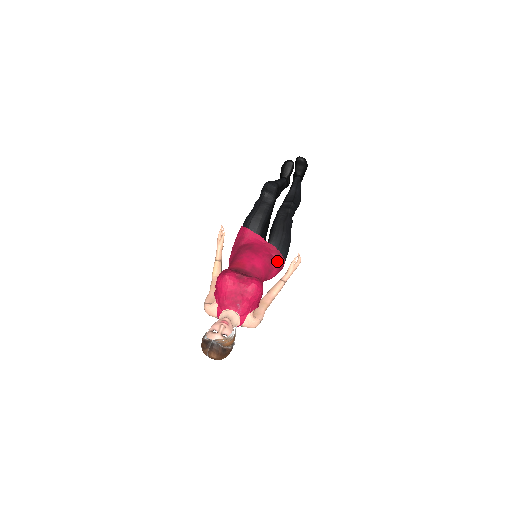
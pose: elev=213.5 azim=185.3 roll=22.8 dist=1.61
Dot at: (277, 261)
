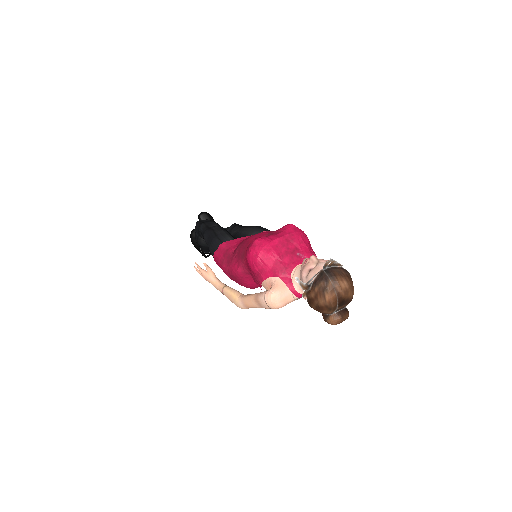
Dot at: occluded
